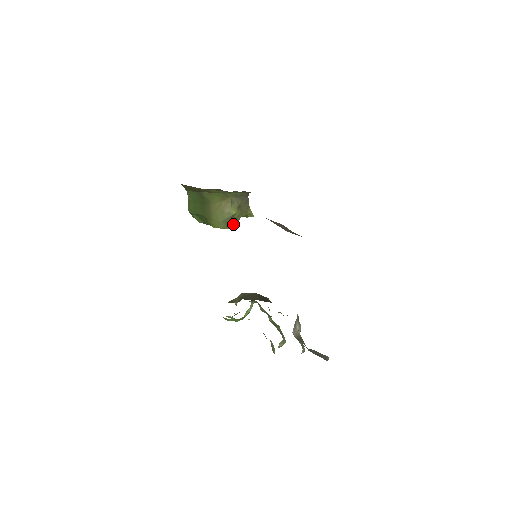
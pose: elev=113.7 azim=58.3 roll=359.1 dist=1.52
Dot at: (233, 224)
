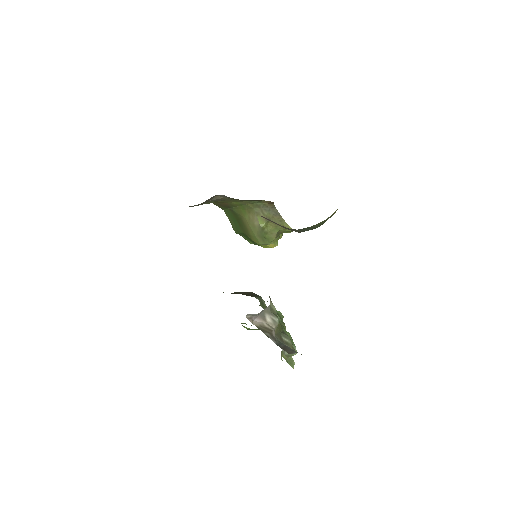
Dot at: (270, 239)
